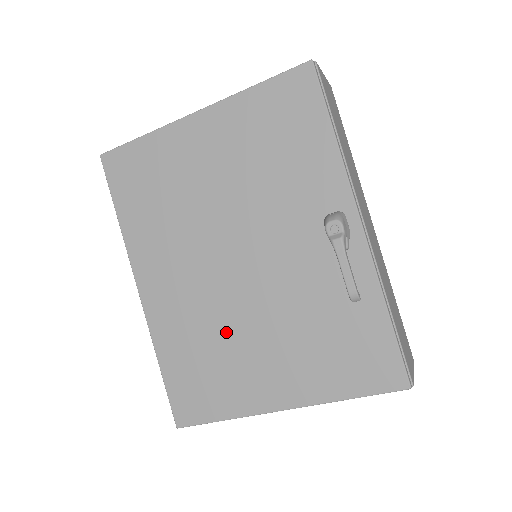
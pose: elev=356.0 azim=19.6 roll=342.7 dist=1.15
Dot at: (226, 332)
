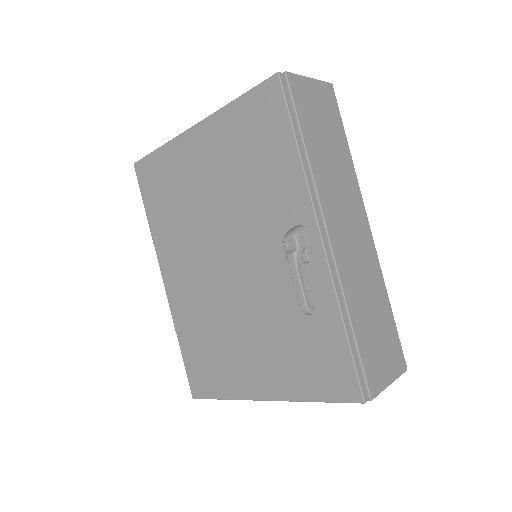
Dot at: (222, 325)
